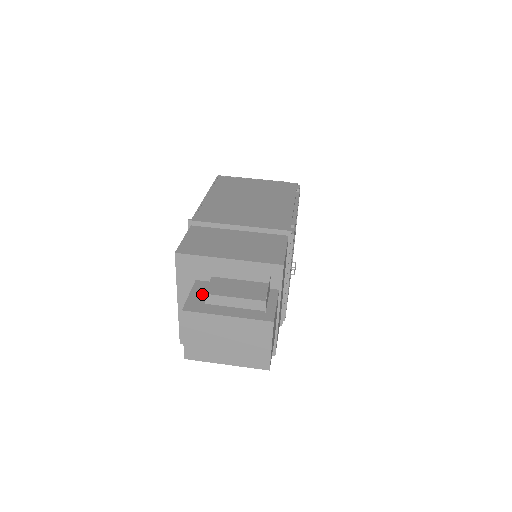
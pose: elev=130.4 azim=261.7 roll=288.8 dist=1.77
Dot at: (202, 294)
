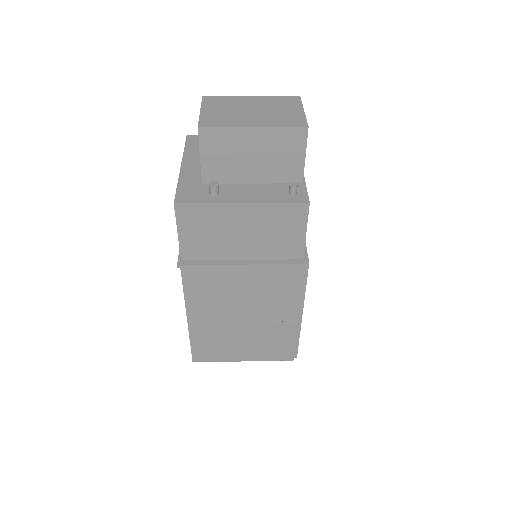
Dot at: occluded
